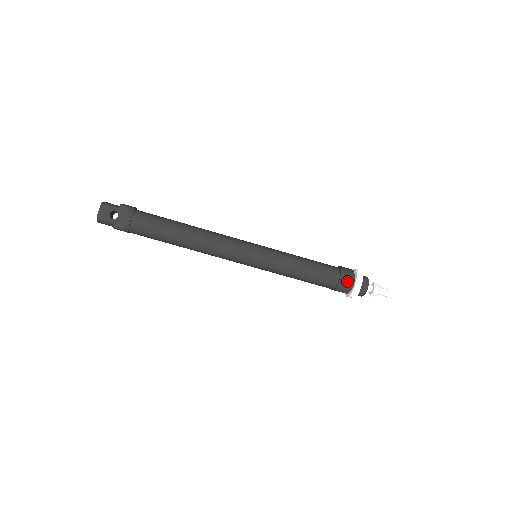
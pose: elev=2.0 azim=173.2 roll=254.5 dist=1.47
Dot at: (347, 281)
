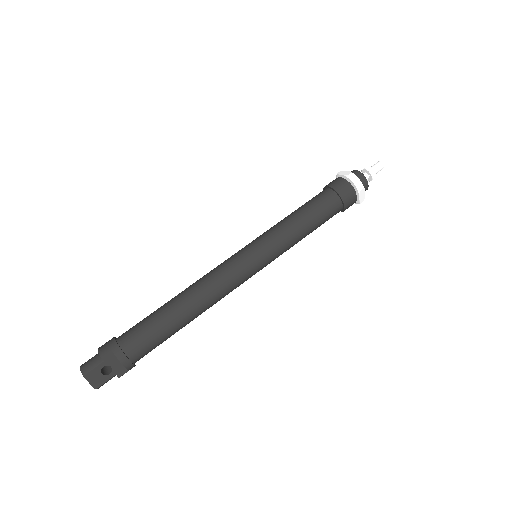
Dot at: (350, 197)
